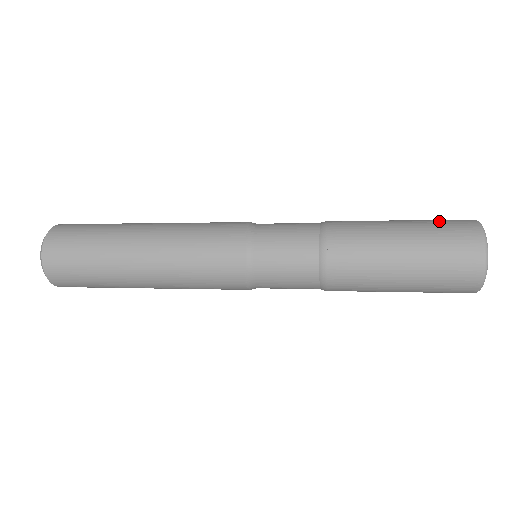
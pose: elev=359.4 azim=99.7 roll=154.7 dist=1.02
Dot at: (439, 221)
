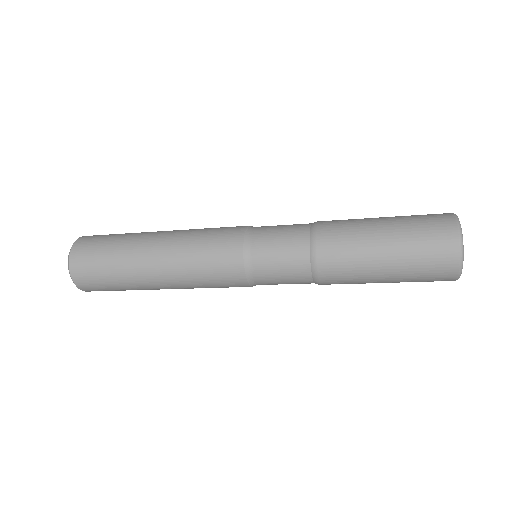
Dot at: occluded
